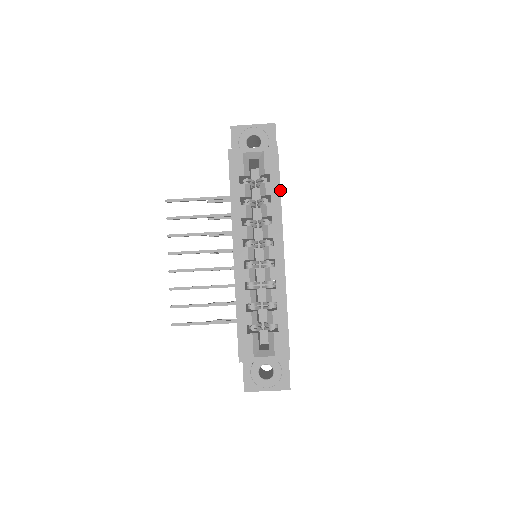
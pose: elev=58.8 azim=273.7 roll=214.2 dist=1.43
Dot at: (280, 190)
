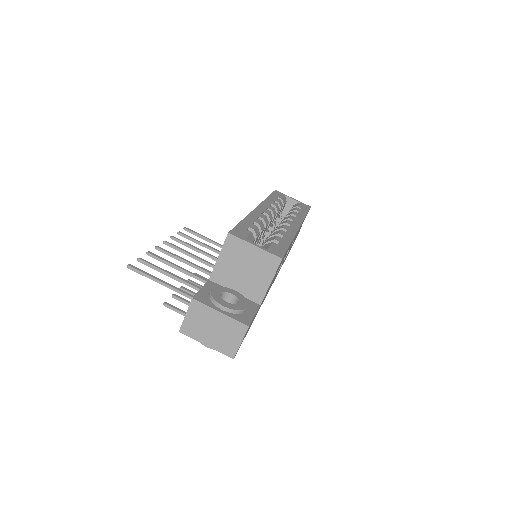
Dot at: (306, 214)
